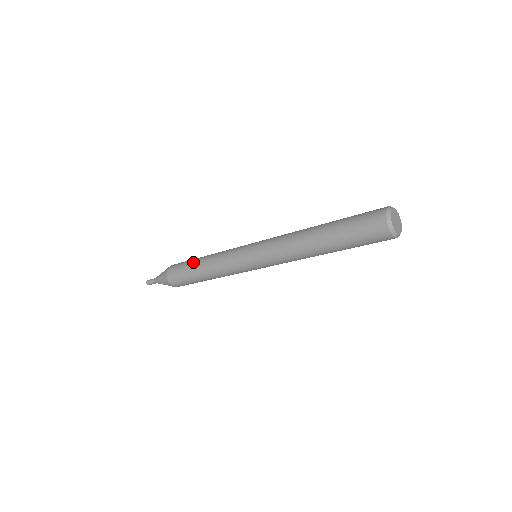
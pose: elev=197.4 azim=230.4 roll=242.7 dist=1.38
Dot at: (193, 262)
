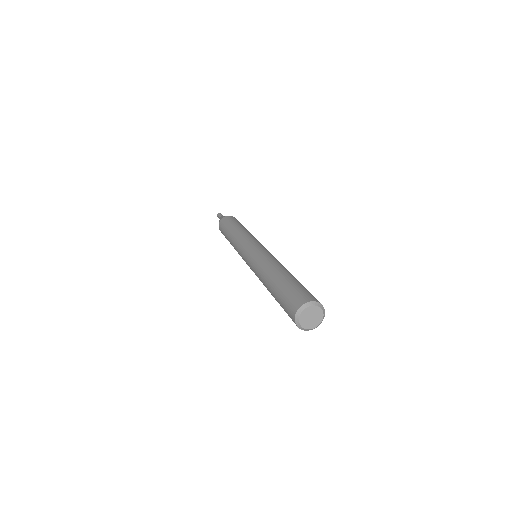
Dot at: occluded
